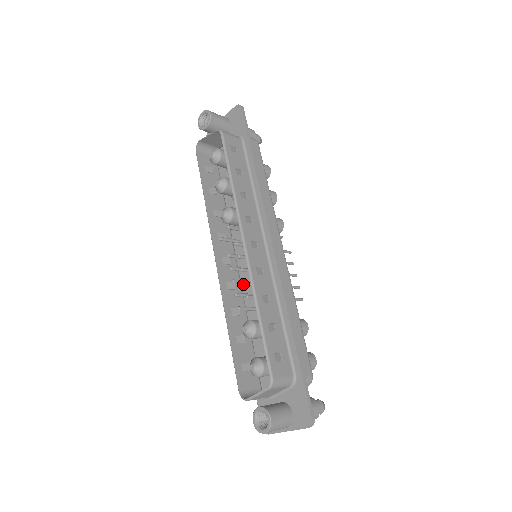
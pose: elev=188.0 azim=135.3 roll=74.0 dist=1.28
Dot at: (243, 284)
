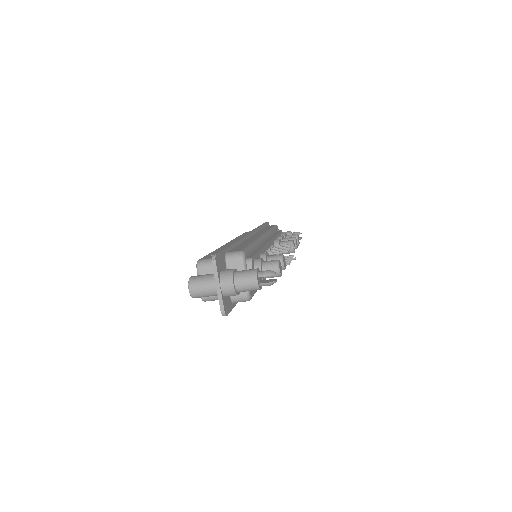
Dot at: occluded
